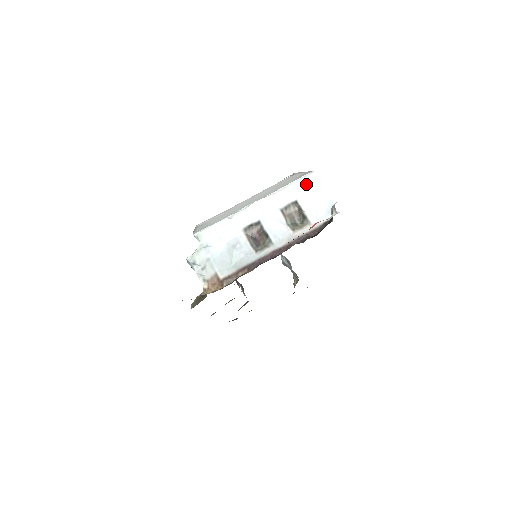
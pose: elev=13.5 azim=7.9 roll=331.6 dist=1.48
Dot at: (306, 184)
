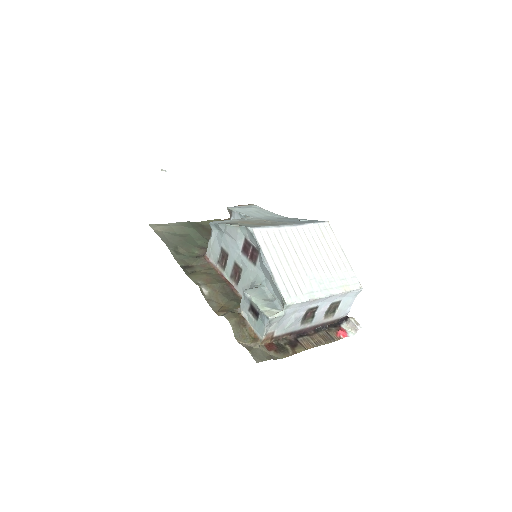
Dot at: (353, 294)
